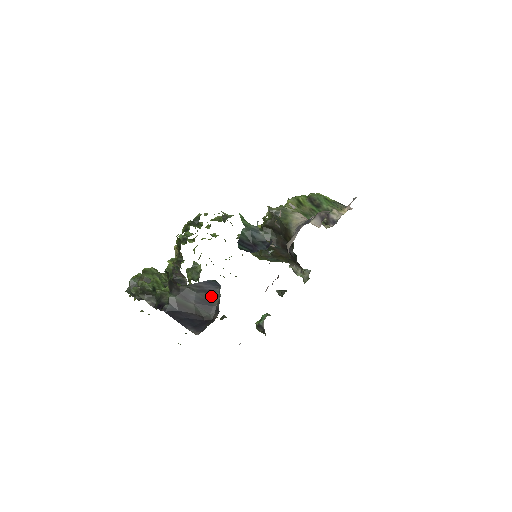
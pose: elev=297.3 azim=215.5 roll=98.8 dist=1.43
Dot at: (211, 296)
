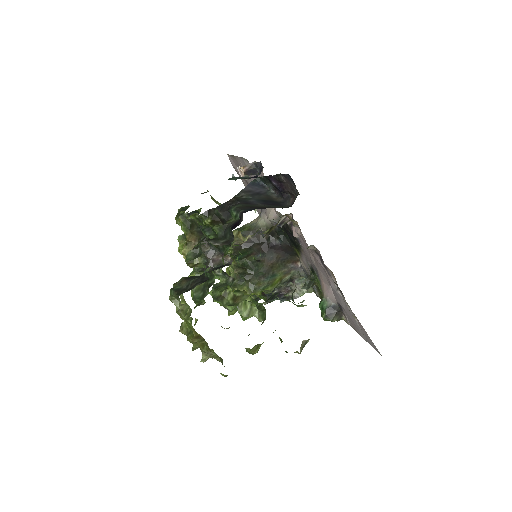
Dot at: (267, 197)
